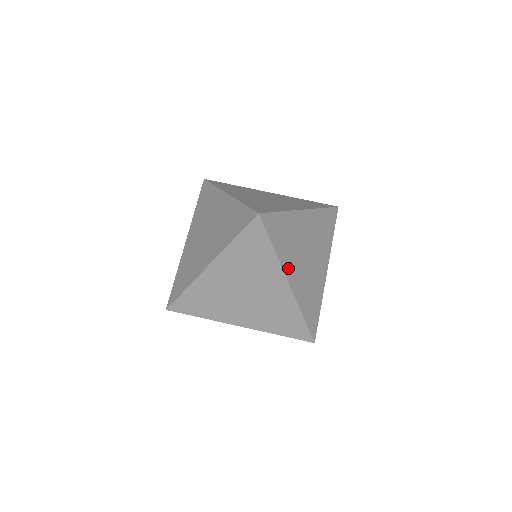
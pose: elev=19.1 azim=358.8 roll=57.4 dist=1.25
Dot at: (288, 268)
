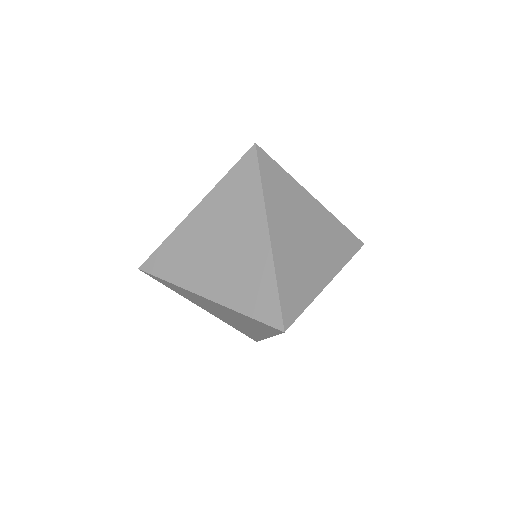
Dot at: occluded
